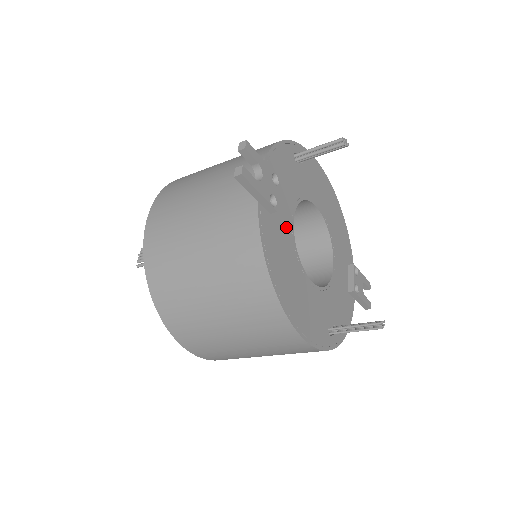
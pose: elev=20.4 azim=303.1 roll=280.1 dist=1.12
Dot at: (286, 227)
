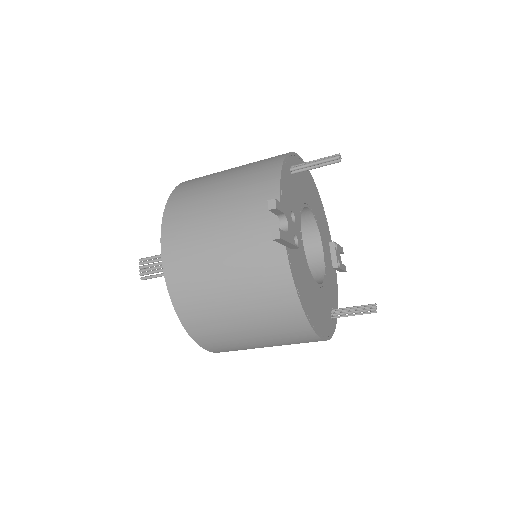
Dot at: (300, 251)
